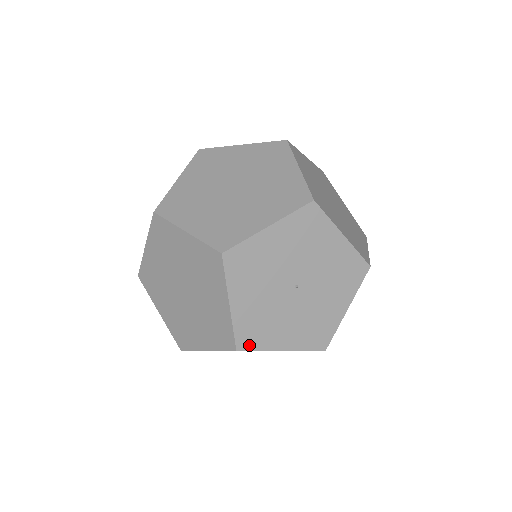
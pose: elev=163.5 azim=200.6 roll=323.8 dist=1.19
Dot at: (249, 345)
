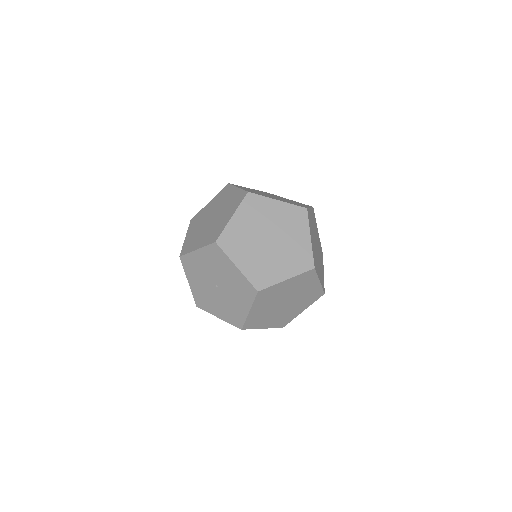
Dot at: (201, 307)
